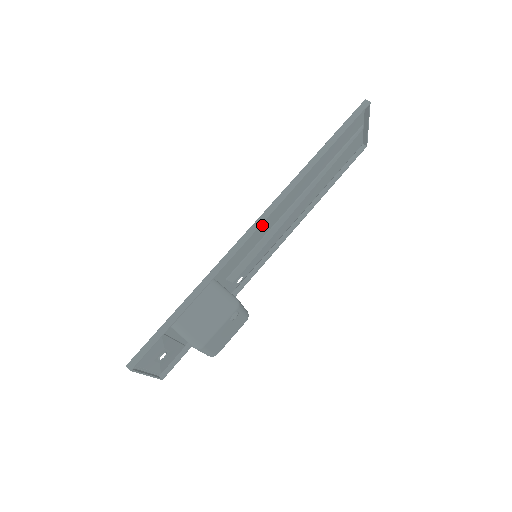
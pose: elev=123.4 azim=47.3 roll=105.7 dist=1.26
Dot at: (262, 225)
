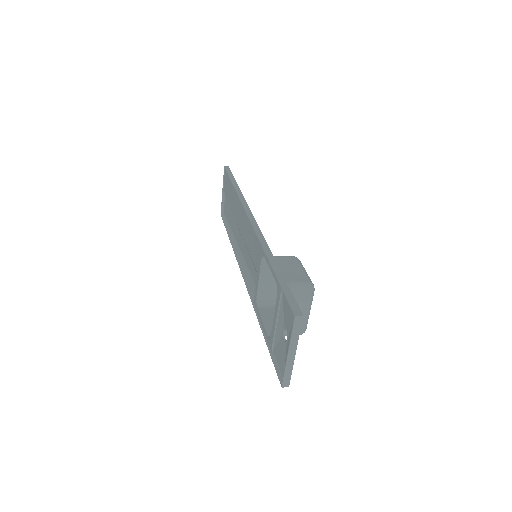
Dot at: (247, 228)
